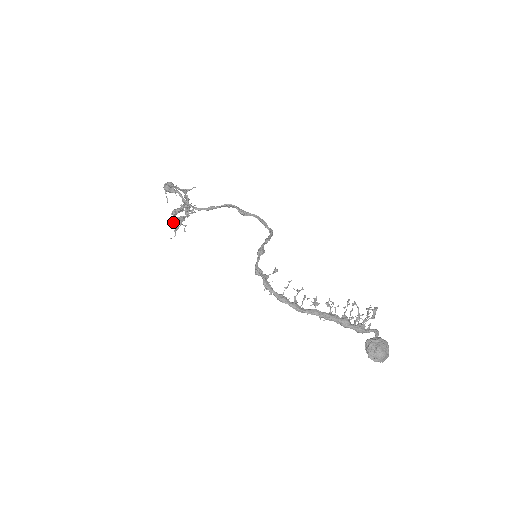
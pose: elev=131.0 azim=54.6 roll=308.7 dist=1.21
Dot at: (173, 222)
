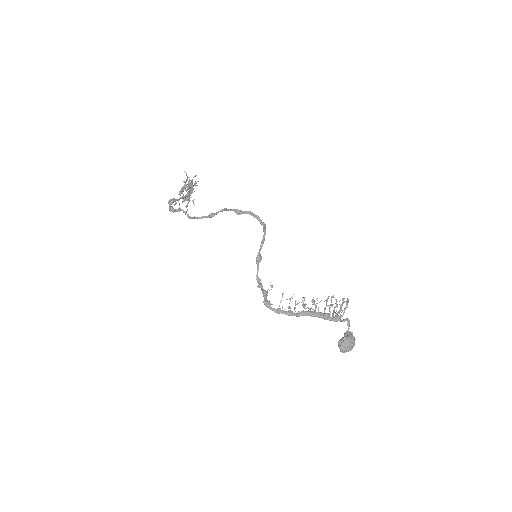
Dot at: (182, 201)
